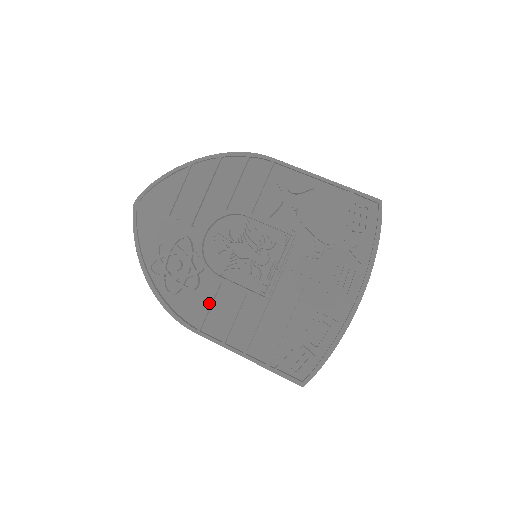
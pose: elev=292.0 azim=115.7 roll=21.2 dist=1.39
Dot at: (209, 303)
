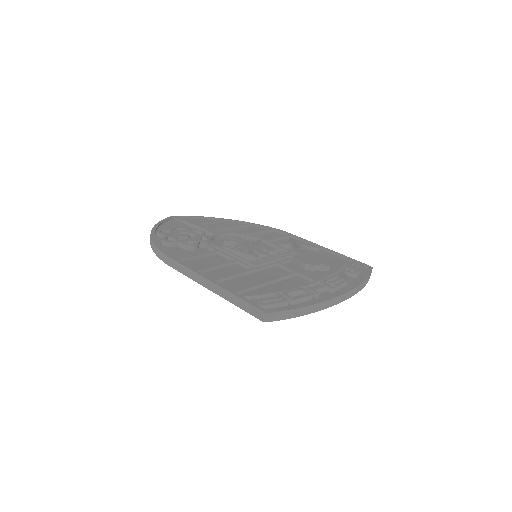
Dot at: (199, 254)
